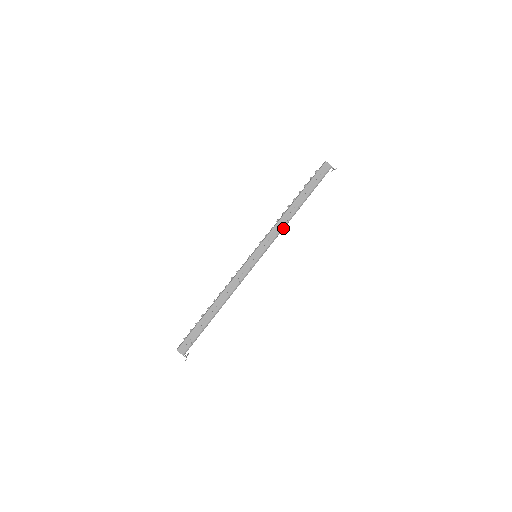
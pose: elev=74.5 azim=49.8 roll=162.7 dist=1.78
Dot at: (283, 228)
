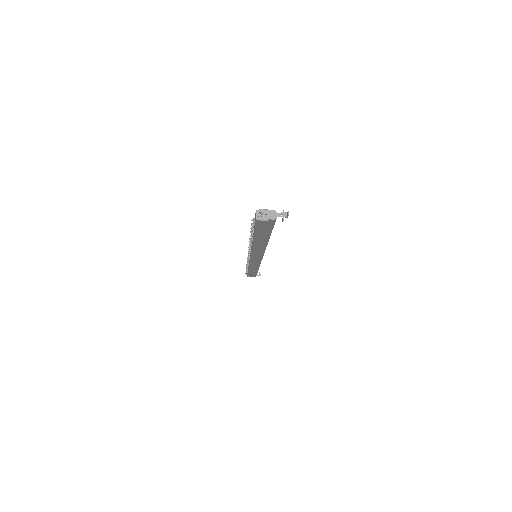
Dot at: (264, 249)
